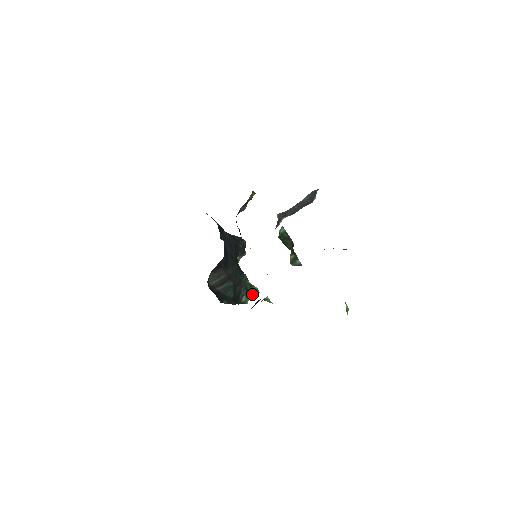
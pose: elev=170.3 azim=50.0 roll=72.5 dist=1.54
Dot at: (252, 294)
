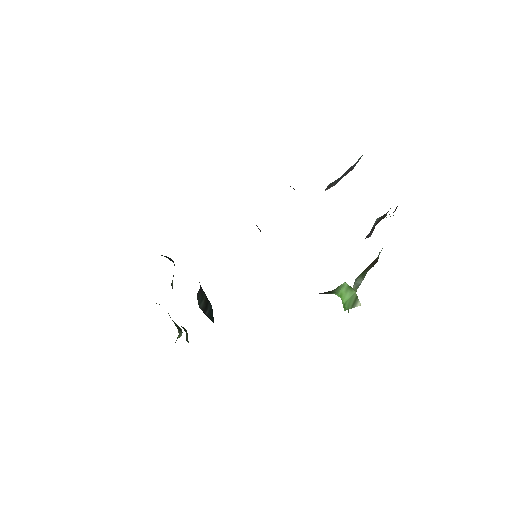
Dot at: (179, 332)
